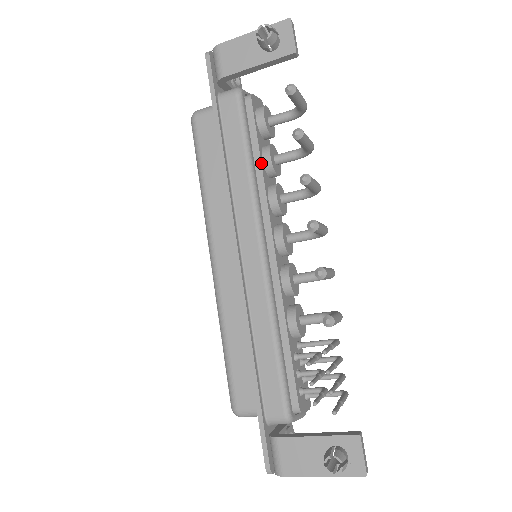
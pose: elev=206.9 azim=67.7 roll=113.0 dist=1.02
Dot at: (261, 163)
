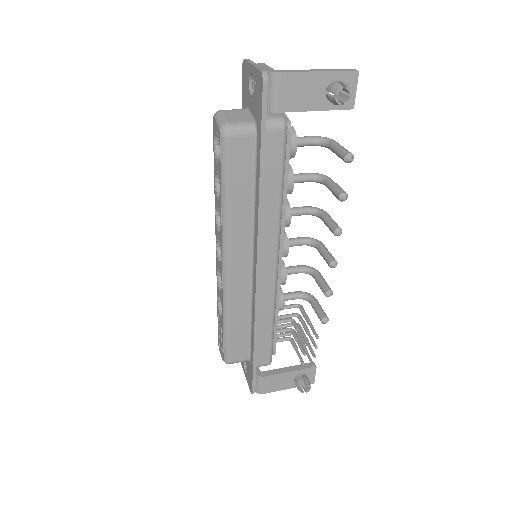
Dot at: occluded
